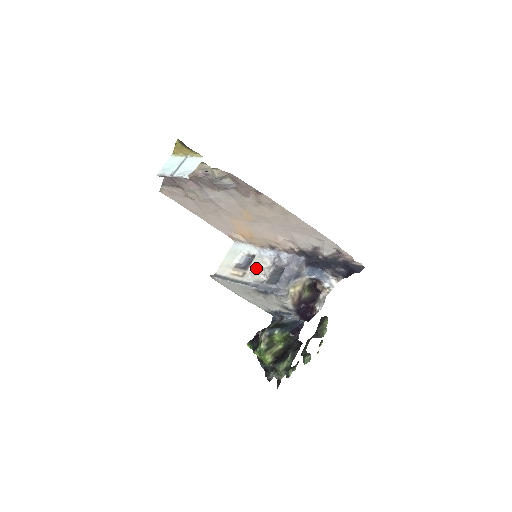
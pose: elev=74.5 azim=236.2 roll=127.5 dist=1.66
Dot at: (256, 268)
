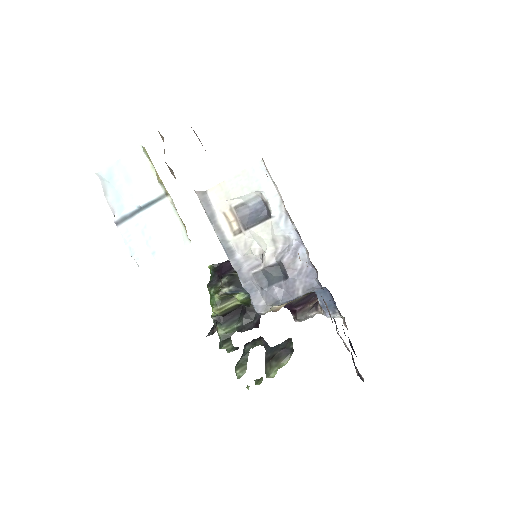
Dot at: (258, 238)
